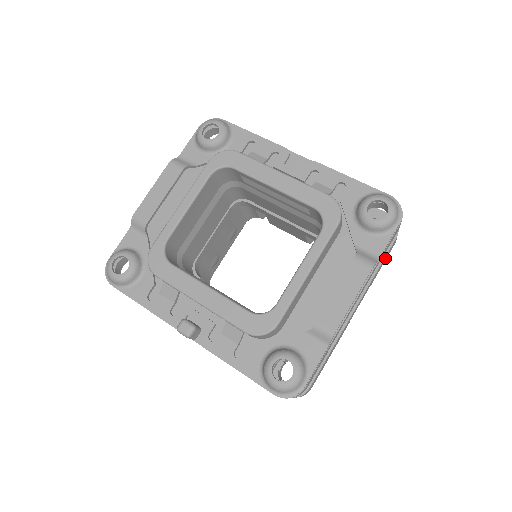
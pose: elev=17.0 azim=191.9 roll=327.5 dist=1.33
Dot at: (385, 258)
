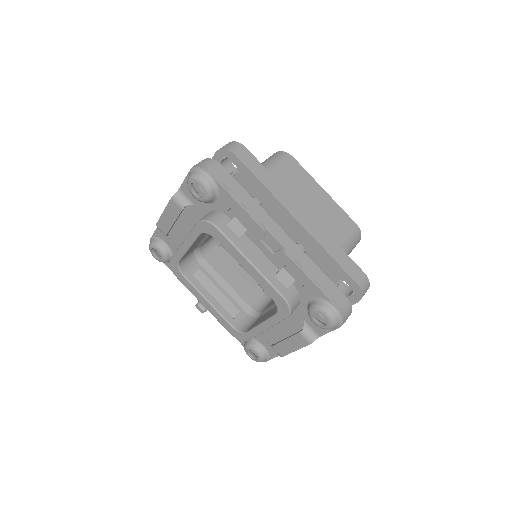
Dot at: occluded
